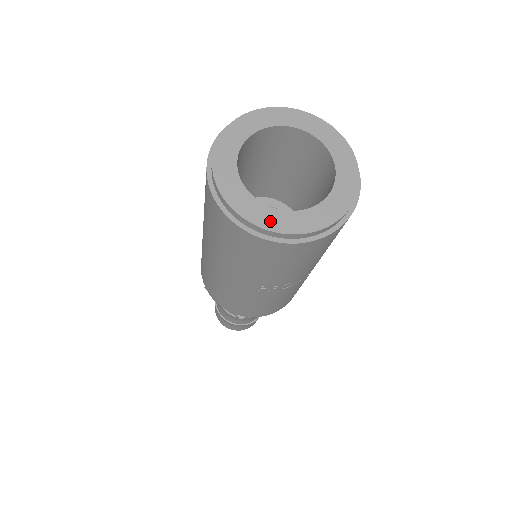
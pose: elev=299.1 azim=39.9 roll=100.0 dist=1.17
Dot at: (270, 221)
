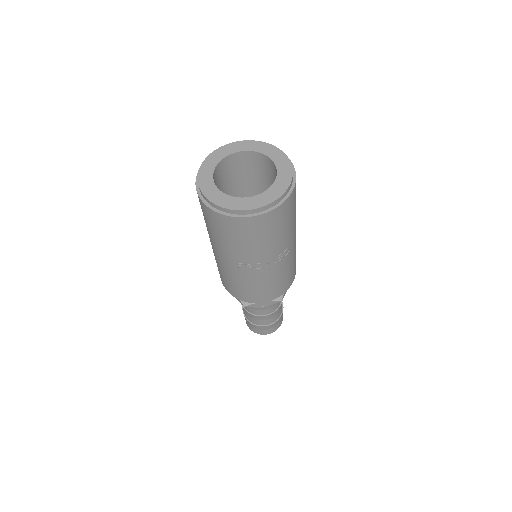
Dot at: (224, 202)
